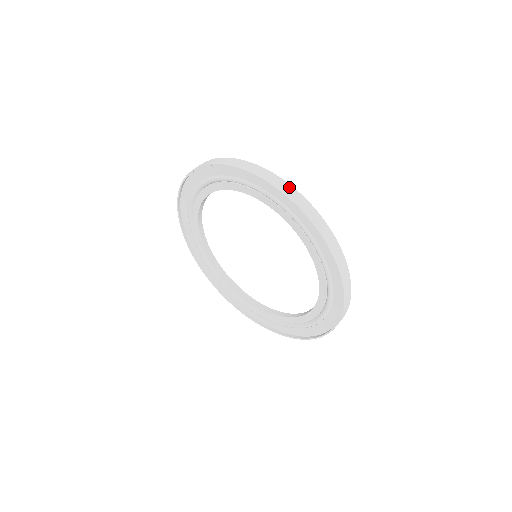
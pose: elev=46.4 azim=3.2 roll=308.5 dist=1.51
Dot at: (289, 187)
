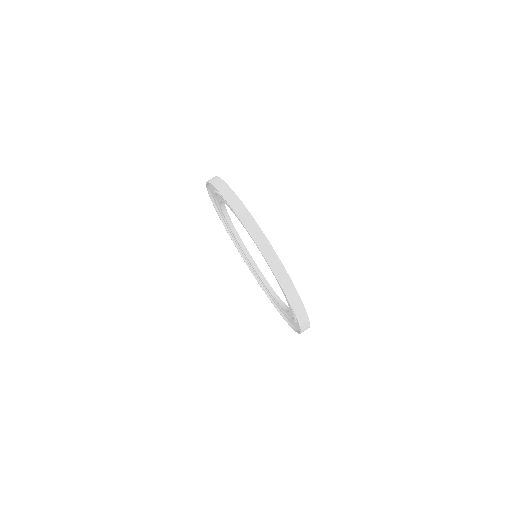
Dot at: (214, 177)
